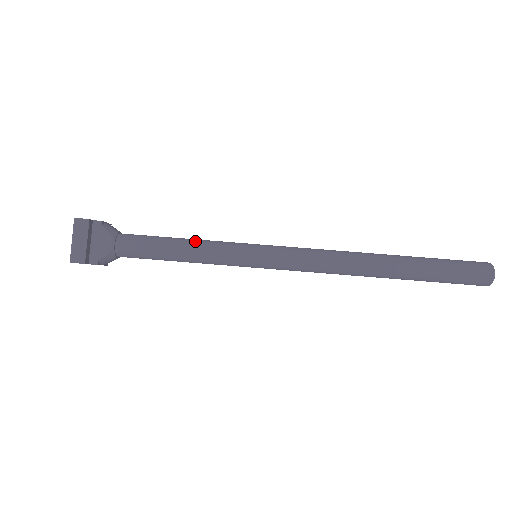
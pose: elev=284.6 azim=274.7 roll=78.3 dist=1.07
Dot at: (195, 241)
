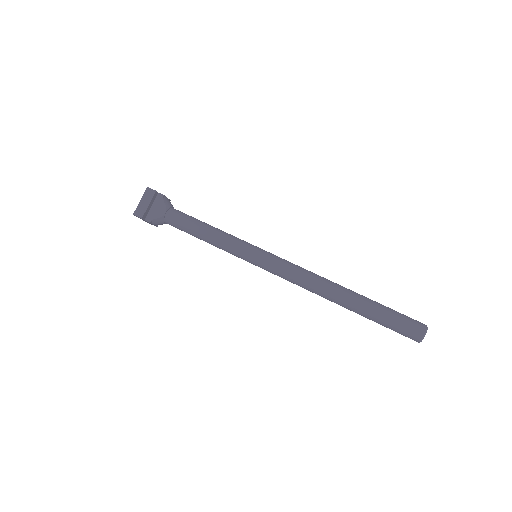
Dot at: (218, 230)
